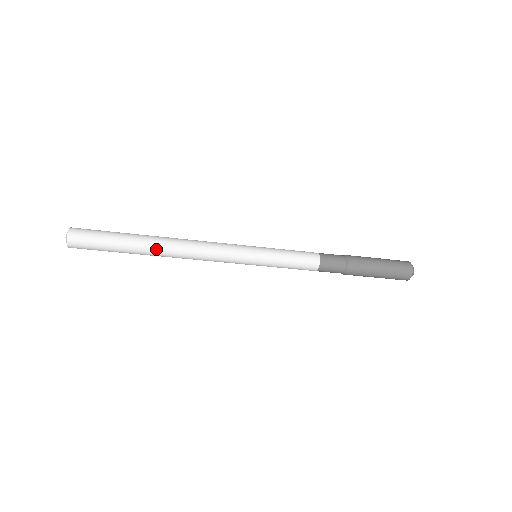
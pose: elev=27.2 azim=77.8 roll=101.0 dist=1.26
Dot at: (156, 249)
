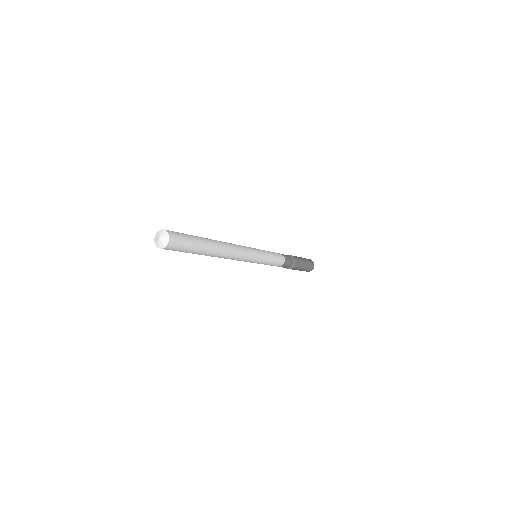
Dot at: (218, 247)
